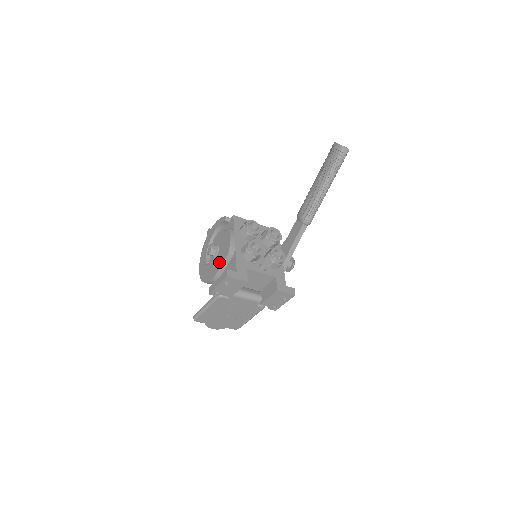
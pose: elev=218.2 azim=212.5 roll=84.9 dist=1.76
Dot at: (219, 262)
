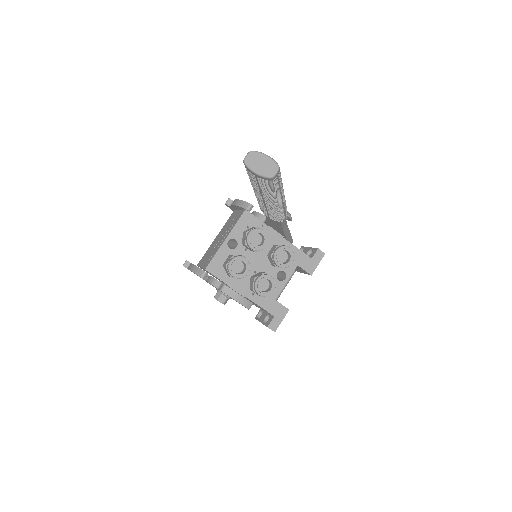
Dot at: occluded
